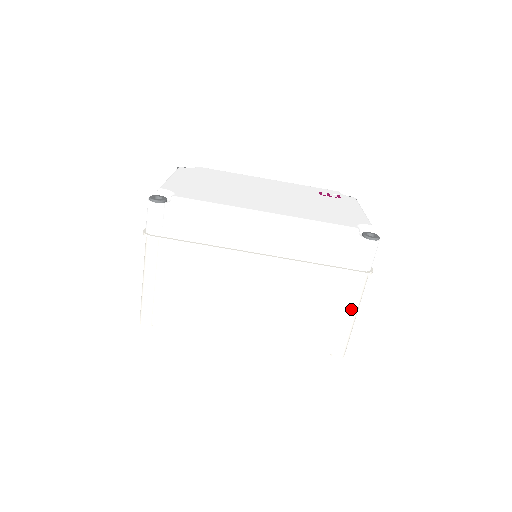
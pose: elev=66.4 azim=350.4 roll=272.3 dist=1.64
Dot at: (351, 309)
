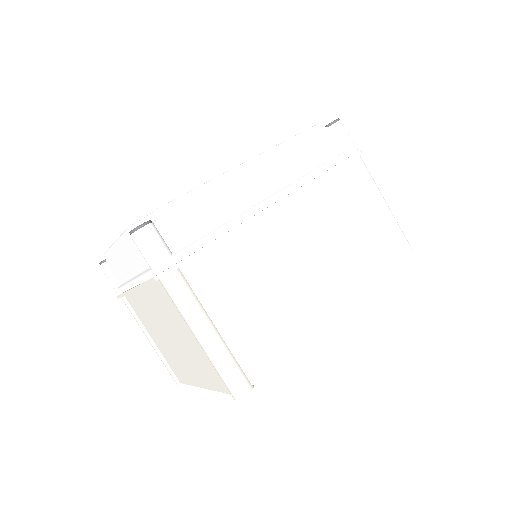
Dot at: (378, 195)
